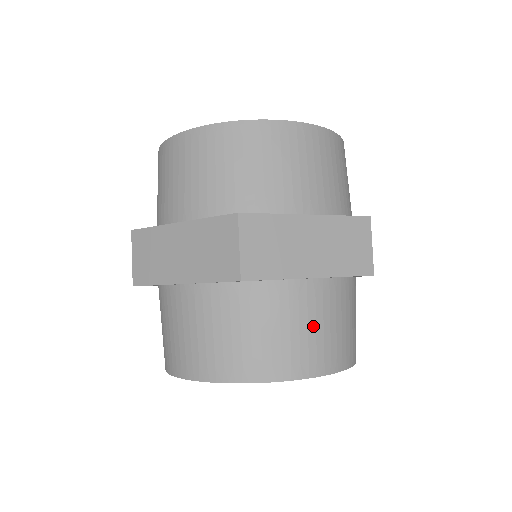
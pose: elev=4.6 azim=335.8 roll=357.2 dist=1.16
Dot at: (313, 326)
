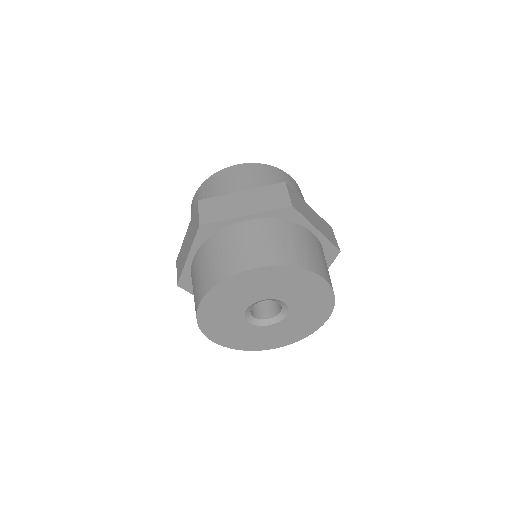
Dot at: (255, 242)
